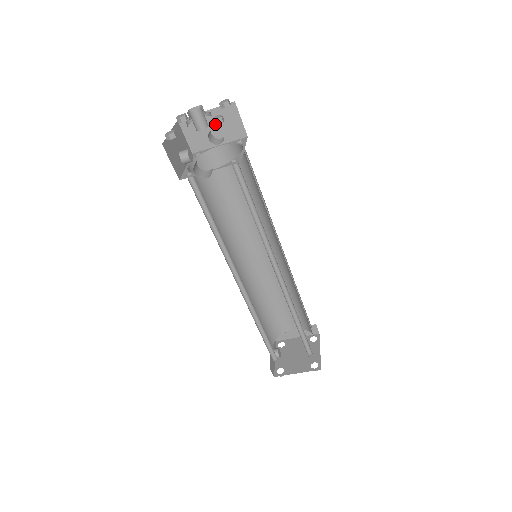
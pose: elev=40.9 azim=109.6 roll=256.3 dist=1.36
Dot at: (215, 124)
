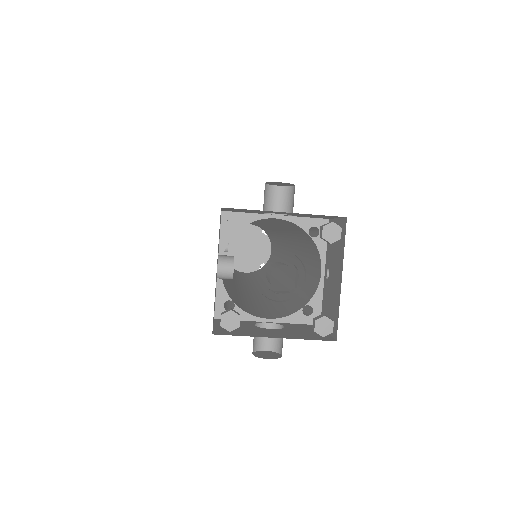
Dot at: (317, 332)
